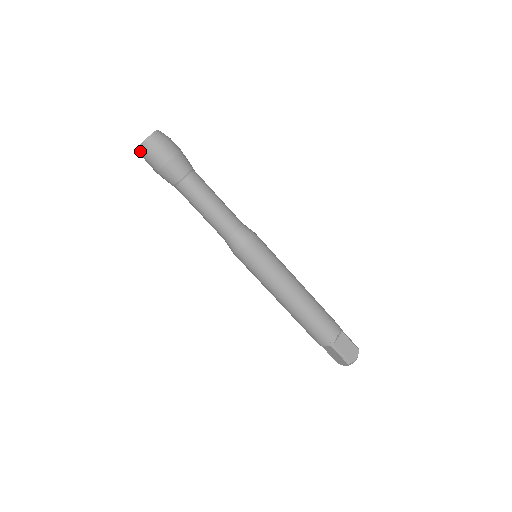
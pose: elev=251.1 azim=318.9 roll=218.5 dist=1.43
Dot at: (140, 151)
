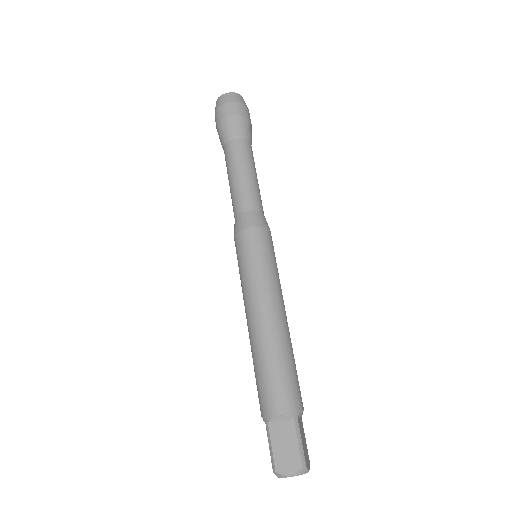
Dot at: (224, 96)
